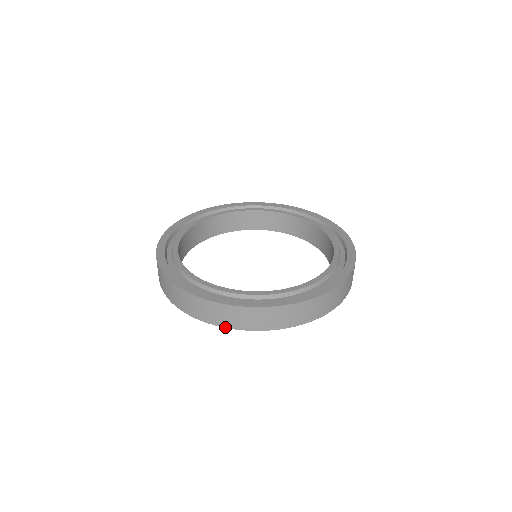
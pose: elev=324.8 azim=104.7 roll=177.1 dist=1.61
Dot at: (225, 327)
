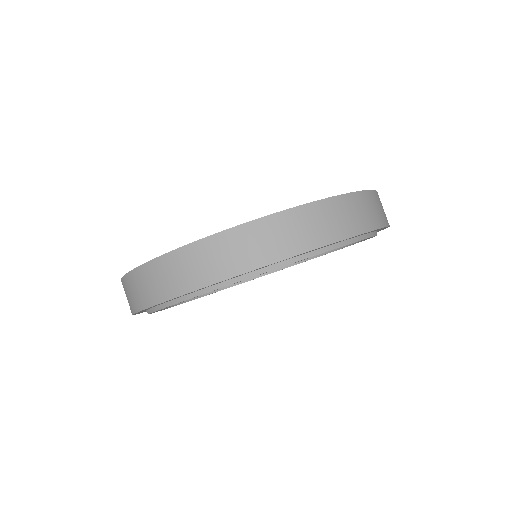
Dot at: (311, 249)
